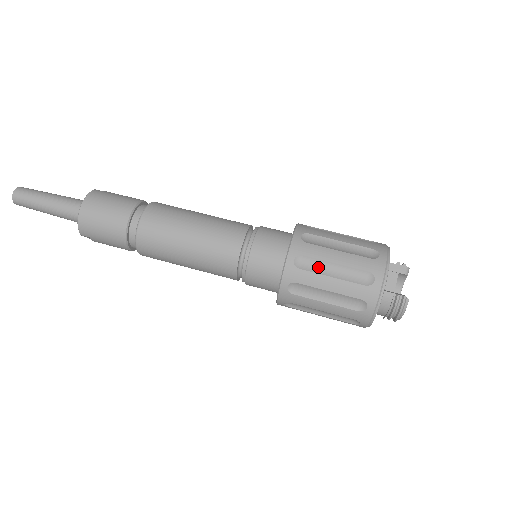
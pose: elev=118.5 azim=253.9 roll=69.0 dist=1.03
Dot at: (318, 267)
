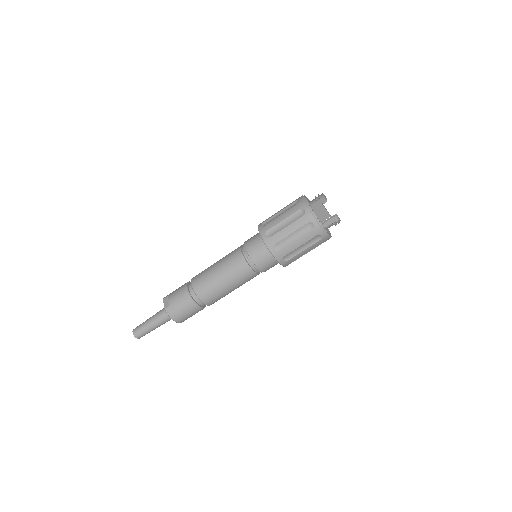
Dot at: (294, 253)
